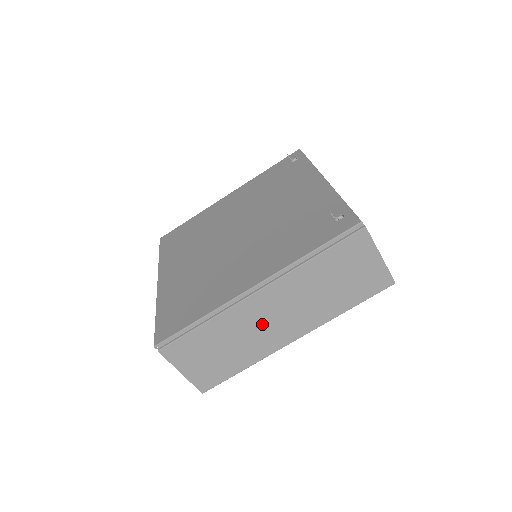
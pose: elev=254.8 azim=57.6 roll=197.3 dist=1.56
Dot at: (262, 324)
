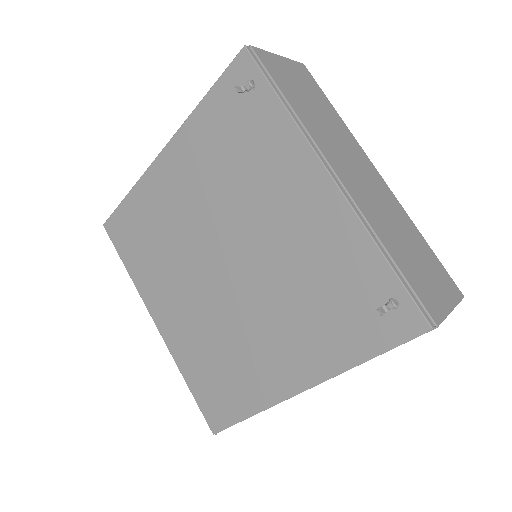
Dot at: occluded
